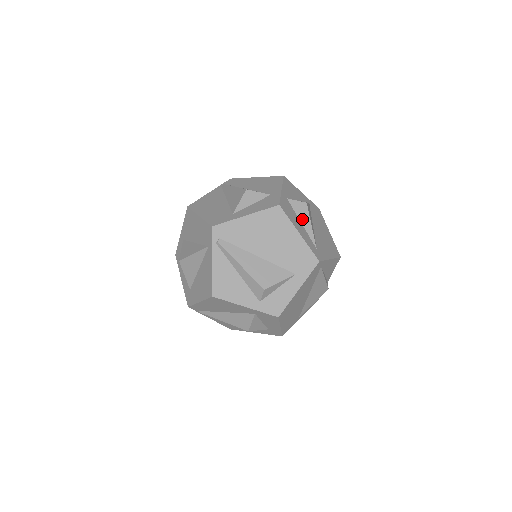
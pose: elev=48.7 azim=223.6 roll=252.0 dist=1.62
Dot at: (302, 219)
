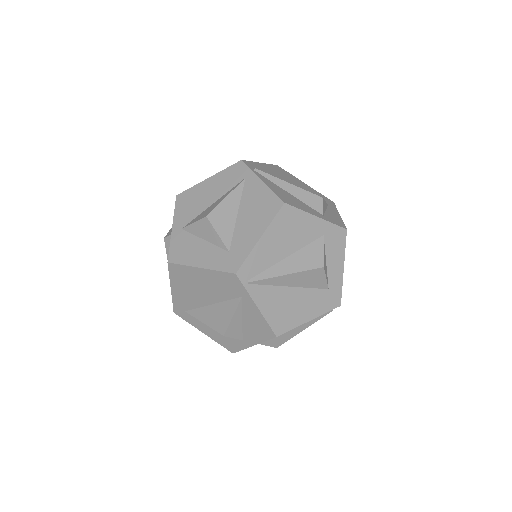
Dot at: occluded
